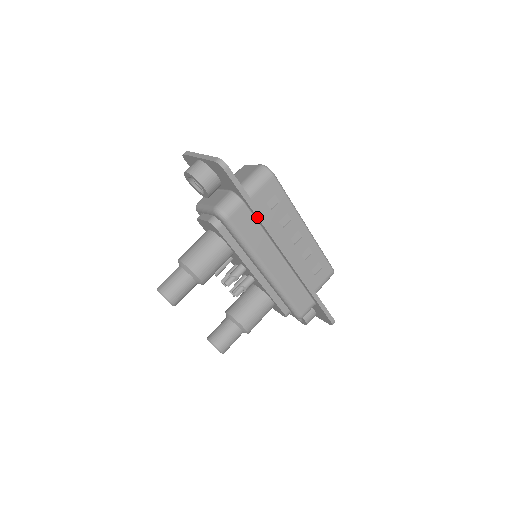
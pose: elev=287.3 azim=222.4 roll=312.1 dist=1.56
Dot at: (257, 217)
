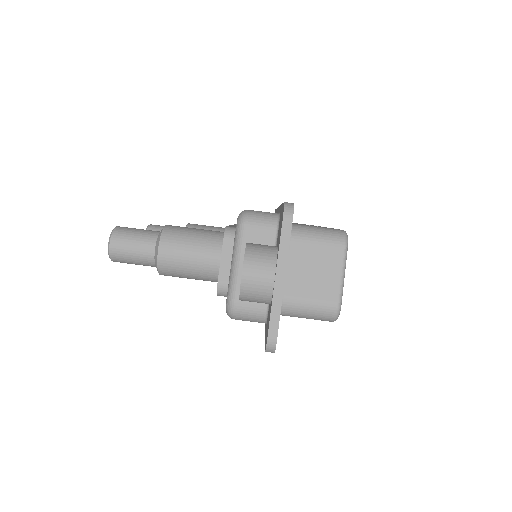
Dot at: occluded
